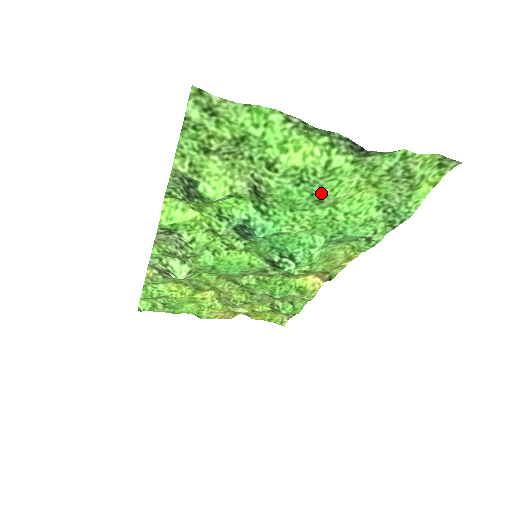
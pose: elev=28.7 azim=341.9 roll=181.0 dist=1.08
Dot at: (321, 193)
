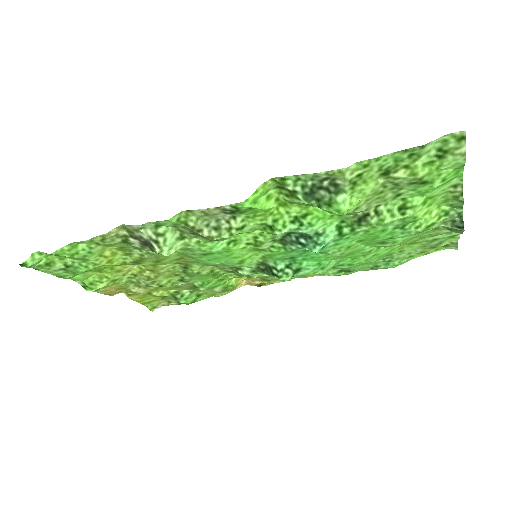
Dot at: (396, 239)
